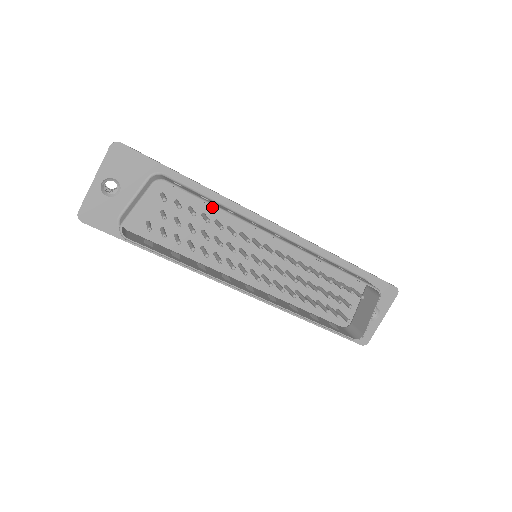
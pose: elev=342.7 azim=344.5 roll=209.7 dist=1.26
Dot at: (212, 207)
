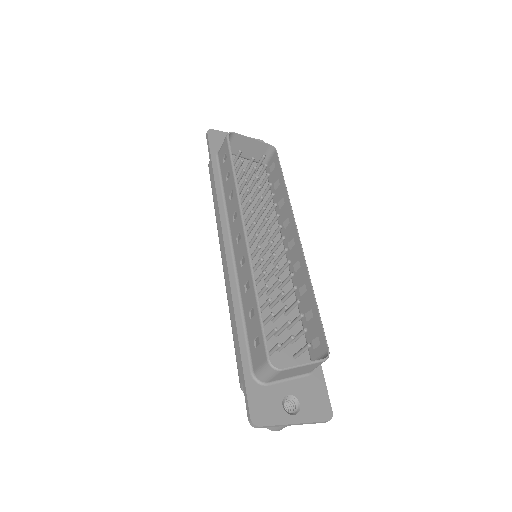
Dot at: (269, 205)
